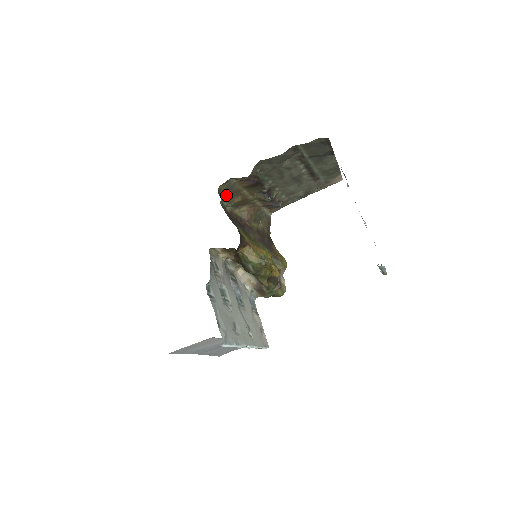
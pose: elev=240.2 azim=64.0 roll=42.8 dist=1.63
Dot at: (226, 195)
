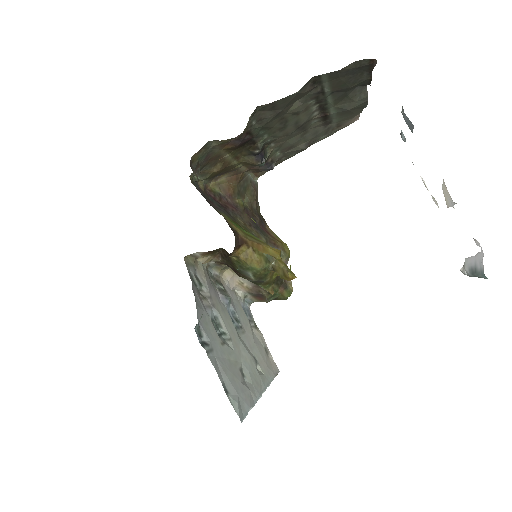
Dot at: (200, 166)
